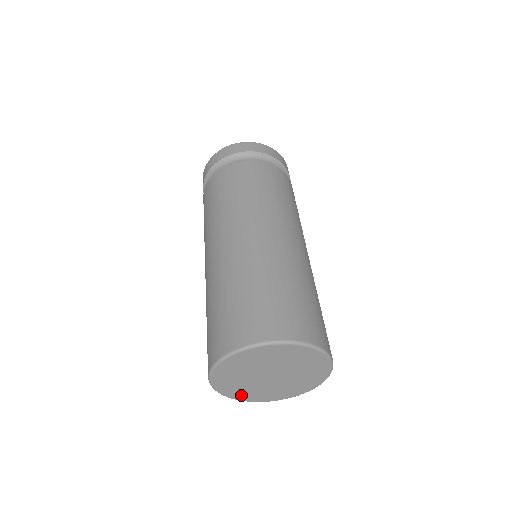
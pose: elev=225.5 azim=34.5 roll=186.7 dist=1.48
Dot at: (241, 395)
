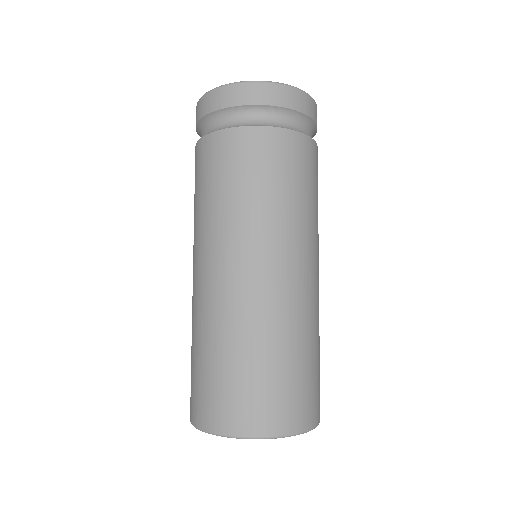
Dot at: occluded
